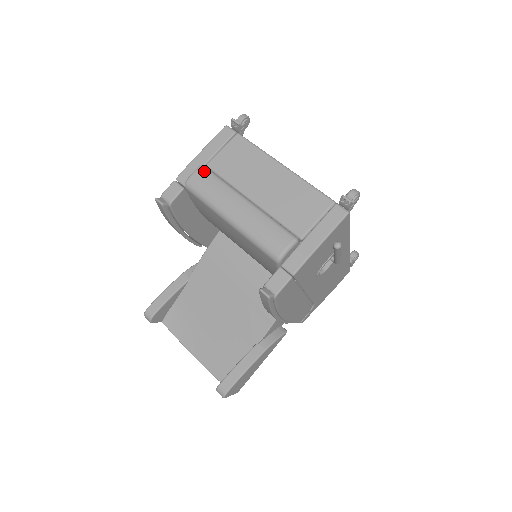
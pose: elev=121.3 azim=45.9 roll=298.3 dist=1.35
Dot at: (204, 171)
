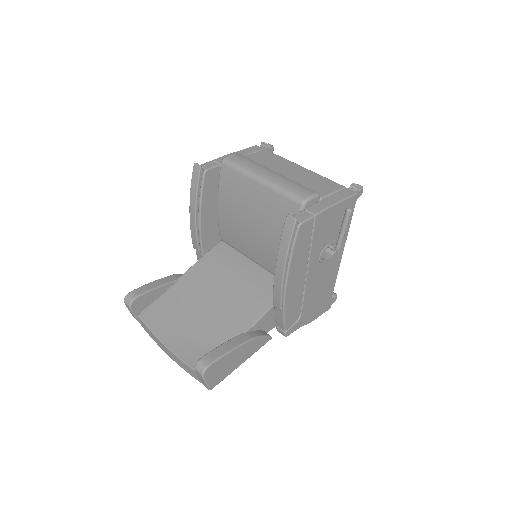
Dot at: (241, 155)
